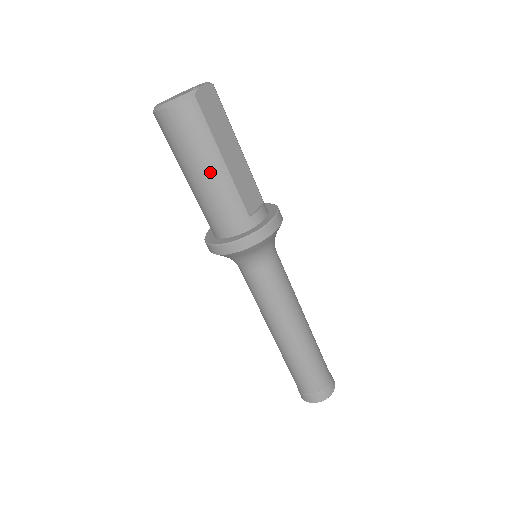
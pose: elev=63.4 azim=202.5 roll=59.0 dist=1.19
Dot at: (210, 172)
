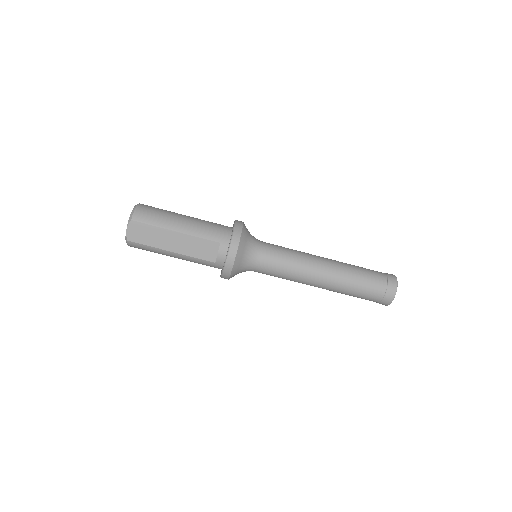
Dot at: (175, 257)
